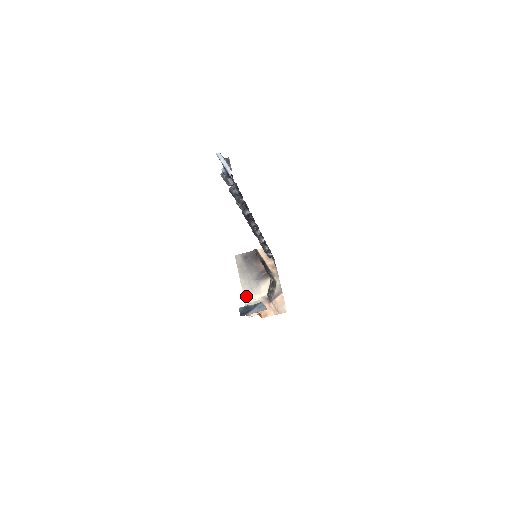
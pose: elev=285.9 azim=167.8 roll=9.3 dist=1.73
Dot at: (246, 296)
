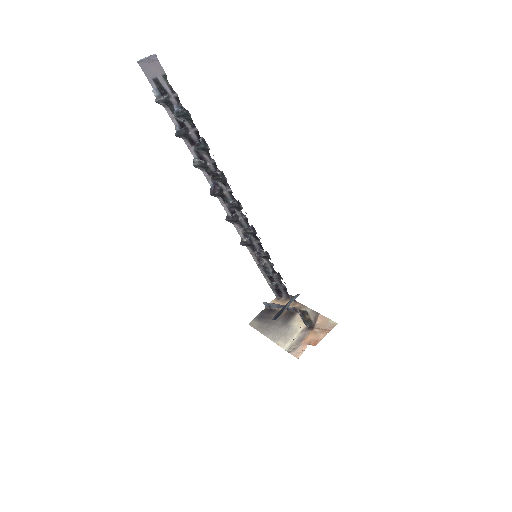
Dot at: (282, 344)
